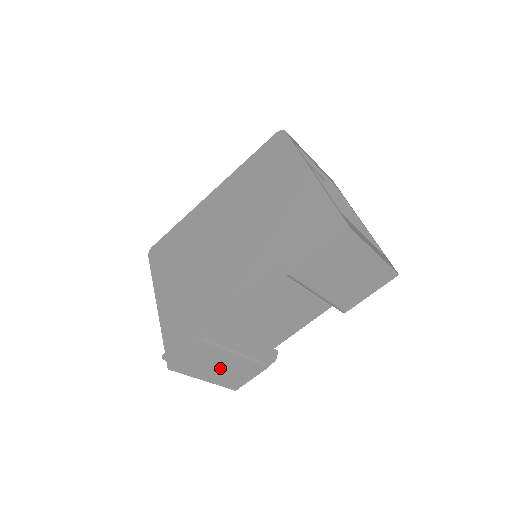
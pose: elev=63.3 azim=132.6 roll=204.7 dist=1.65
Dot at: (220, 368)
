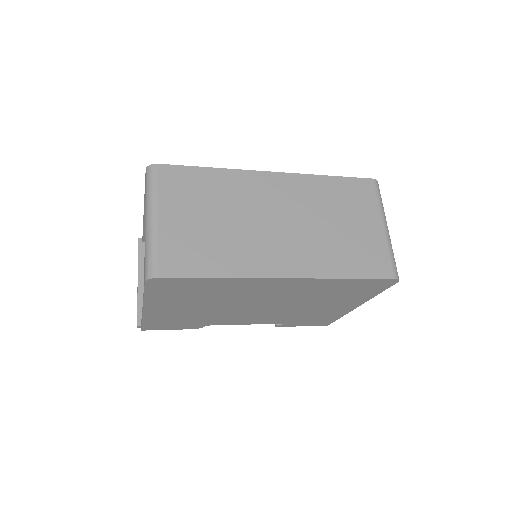
Dot at: occluded
